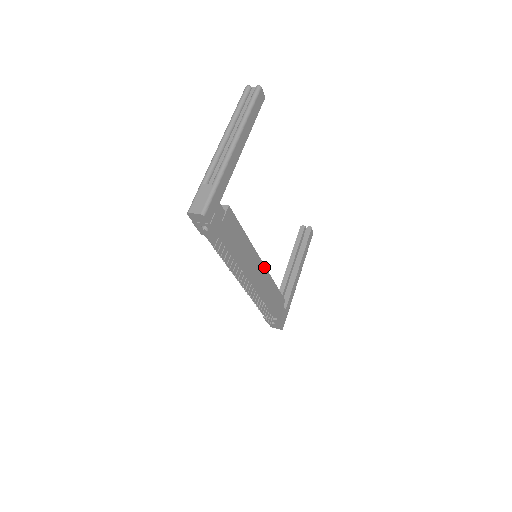
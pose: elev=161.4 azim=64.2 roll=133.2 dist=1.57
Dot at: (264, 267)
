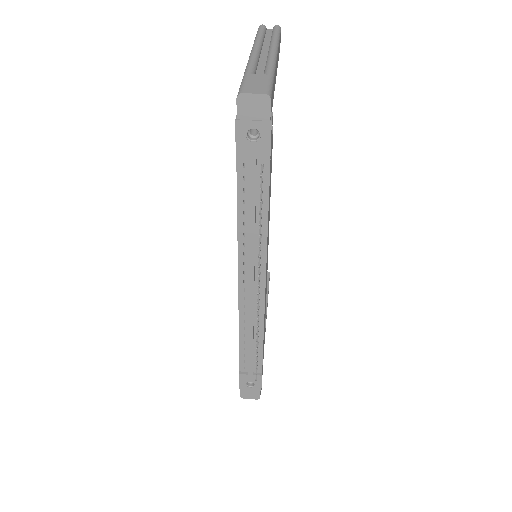
Dot at: occluded
